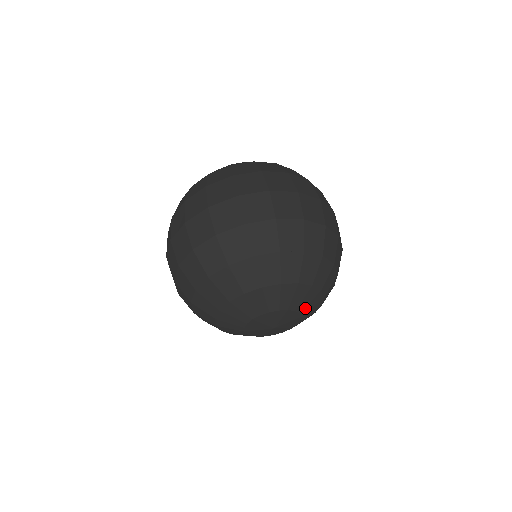
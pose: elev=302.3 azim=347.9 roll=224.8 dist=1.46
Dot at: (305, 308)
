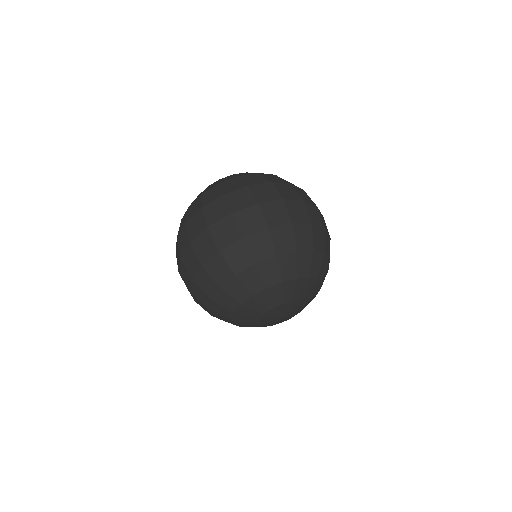
Dot at: (285, 298)
